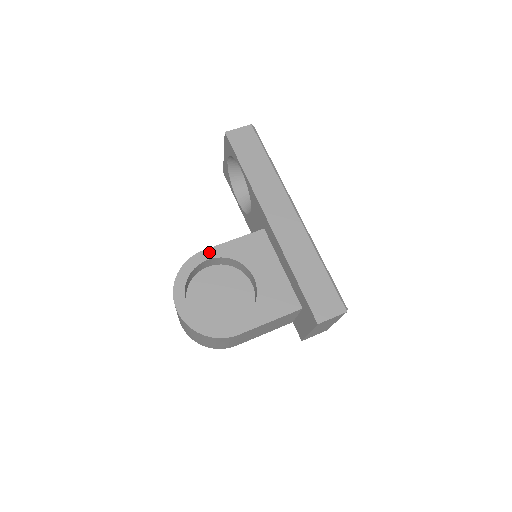
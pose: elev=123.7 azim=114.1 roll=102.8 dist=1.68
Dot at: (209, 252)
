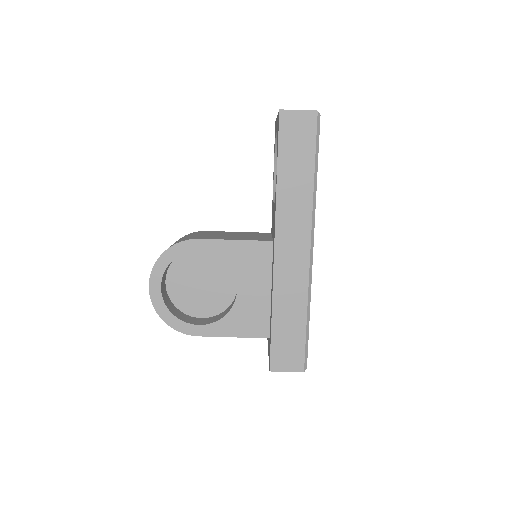
Dot at: (204, 243)
